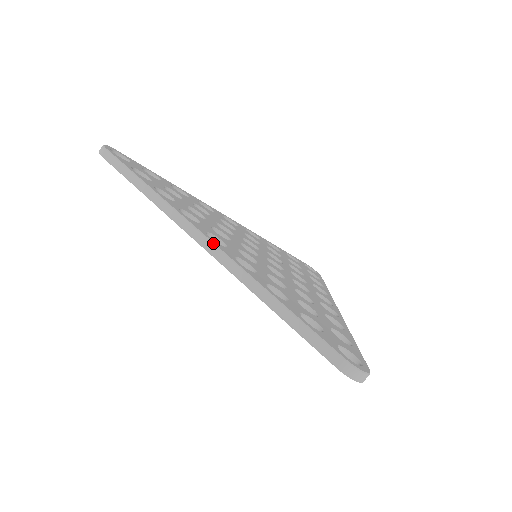
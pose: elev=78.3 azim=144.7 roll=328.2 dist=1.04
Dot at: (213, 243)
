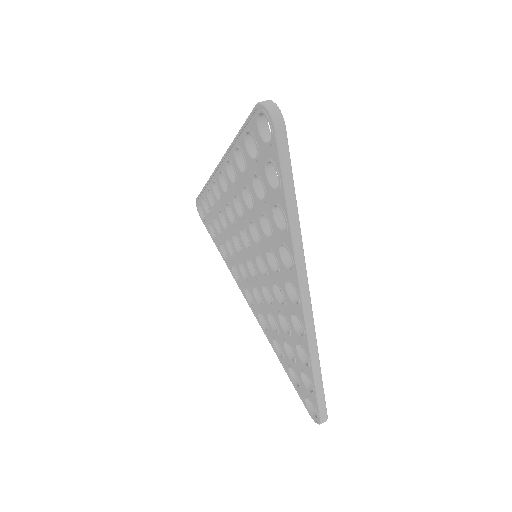
Dot at: occluded
